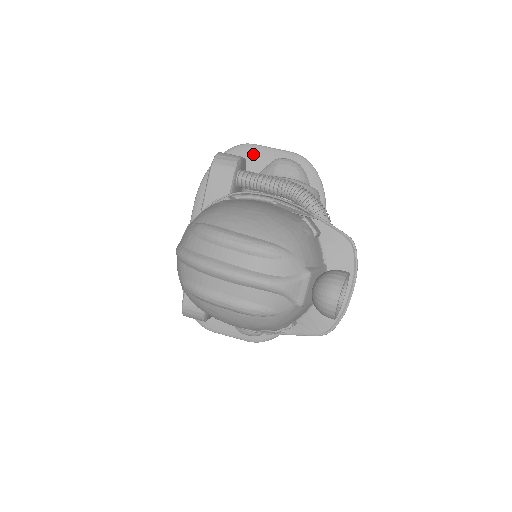
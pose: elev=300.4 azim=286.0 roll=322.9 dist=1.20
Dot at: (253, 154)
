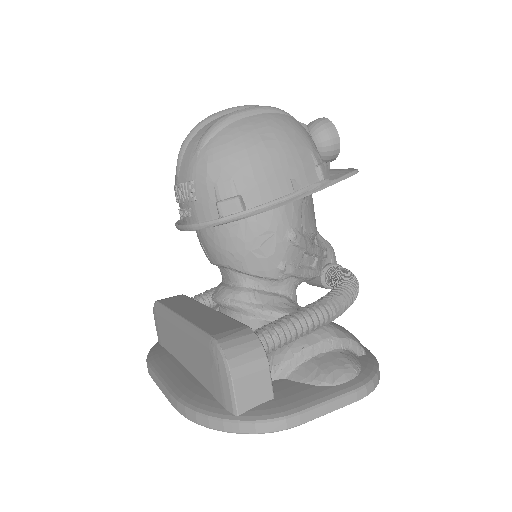
Dot at: occluded
